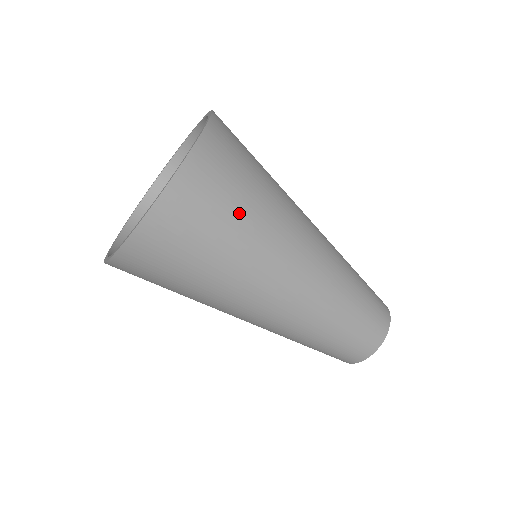
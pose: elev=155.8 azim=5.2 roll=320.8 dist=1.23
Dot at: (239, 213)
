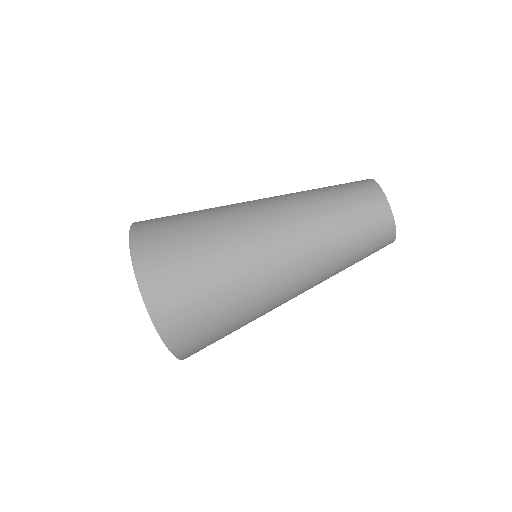
Dot at: (218, 318)
